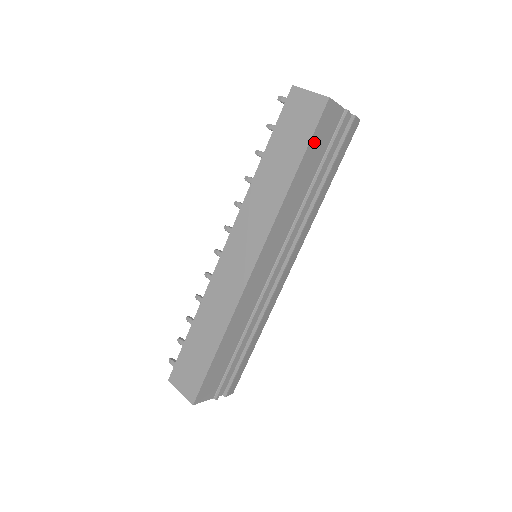
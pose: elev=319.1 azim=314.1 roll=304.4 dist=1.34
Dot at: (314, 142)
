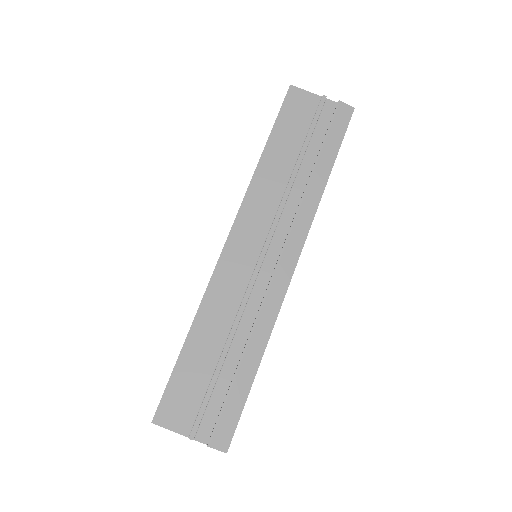
Dot at: (283, 122)
